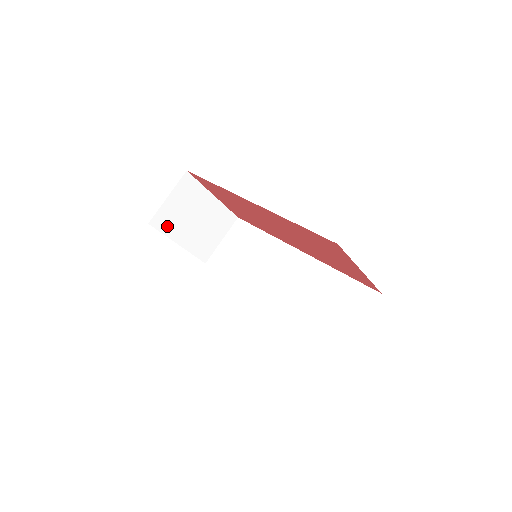
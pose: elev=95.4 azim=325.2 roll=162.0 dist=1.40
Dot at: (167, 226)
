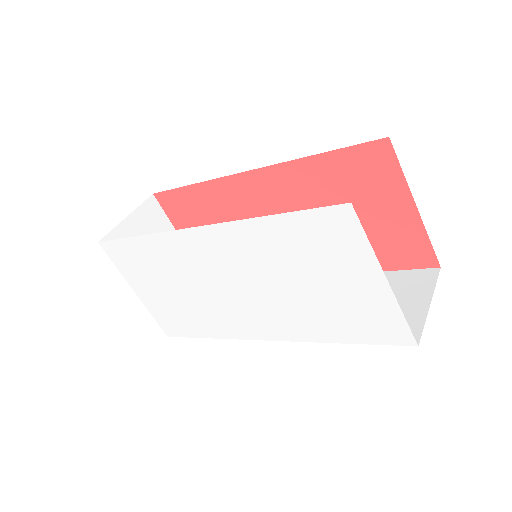
Dot at: occluded
